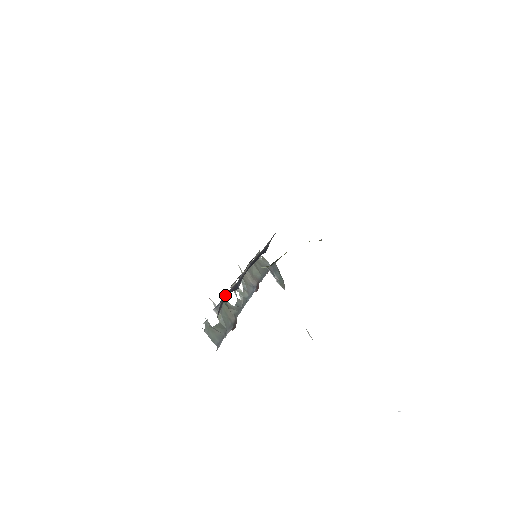
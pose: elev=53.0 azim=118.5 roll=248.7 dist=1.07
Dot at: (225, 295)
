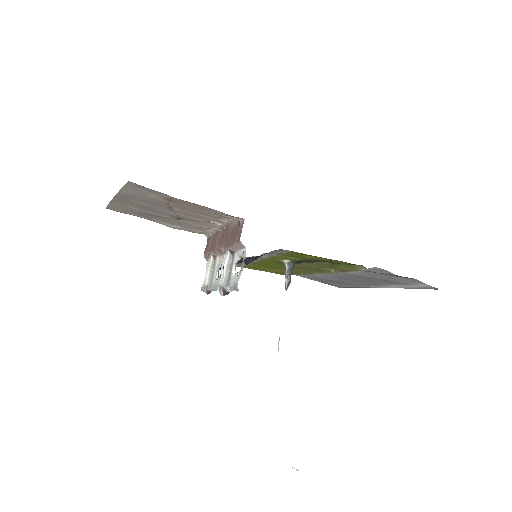
Dot at: occluded
